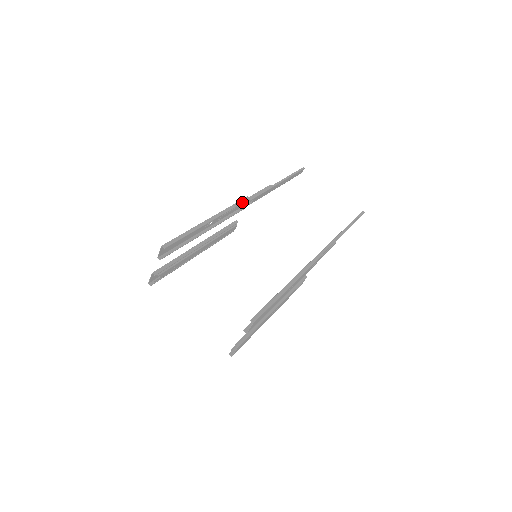
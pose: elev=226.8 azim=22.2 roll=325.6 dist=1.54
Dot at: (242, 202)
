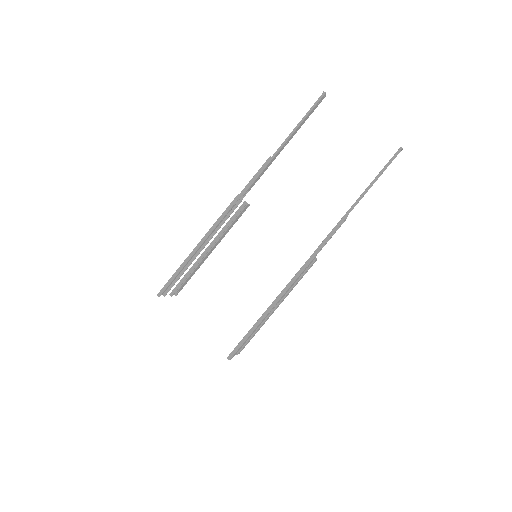
Dot at: (231, 207)
